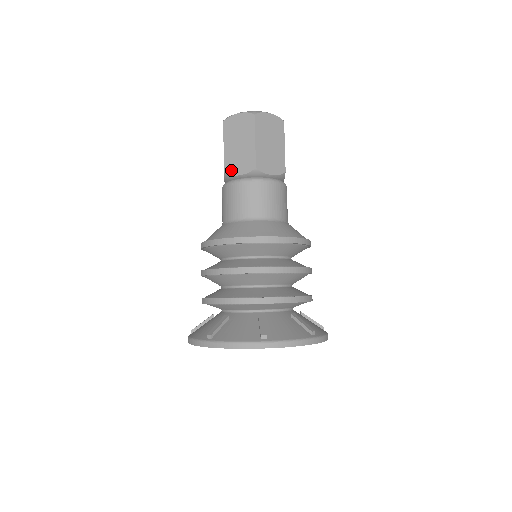
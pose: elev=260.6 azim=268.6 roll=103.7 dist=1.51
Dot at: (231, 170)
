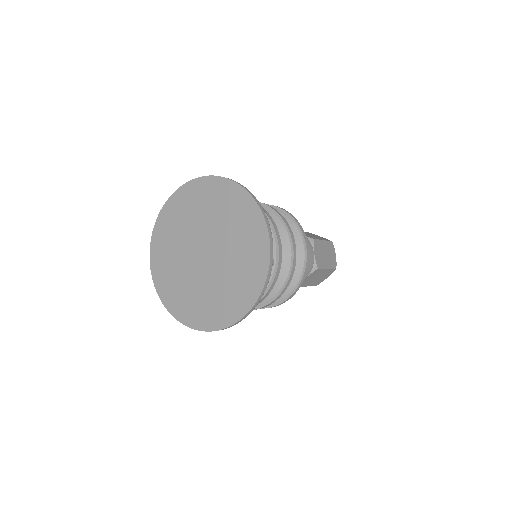
Dot at: occluded
